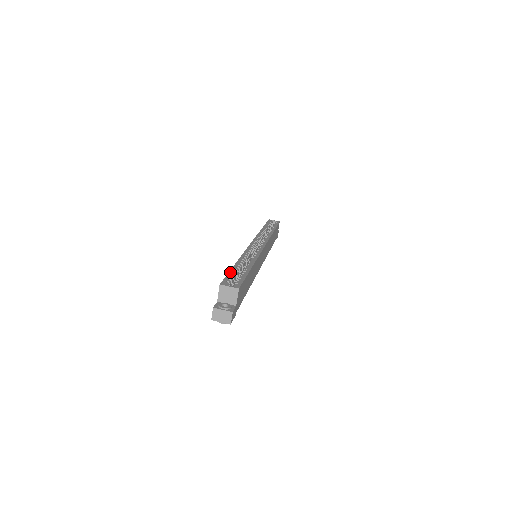
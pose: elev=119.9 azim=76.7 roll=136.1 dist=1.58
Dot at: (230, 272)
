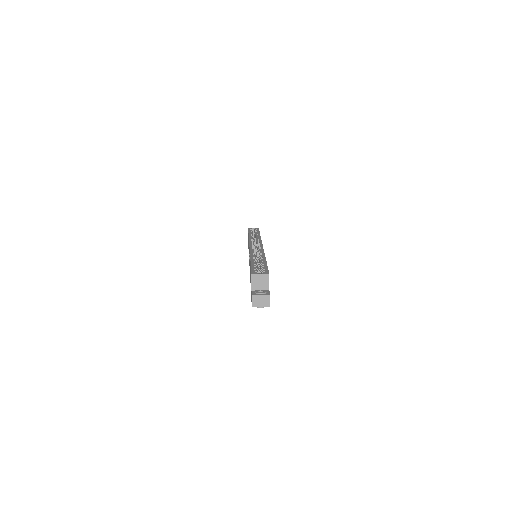
Dot at: (252, 265)
